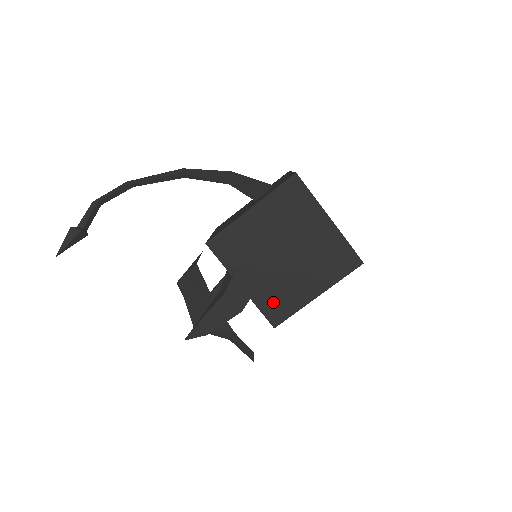
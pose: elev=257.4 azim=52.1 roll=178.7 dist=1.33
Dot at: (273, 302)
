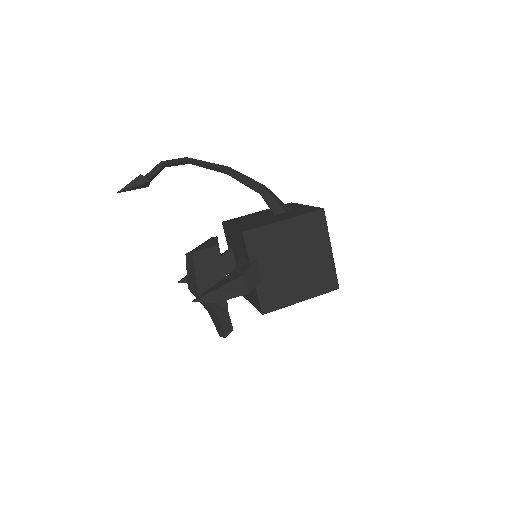
Dot at: (270, 295)
